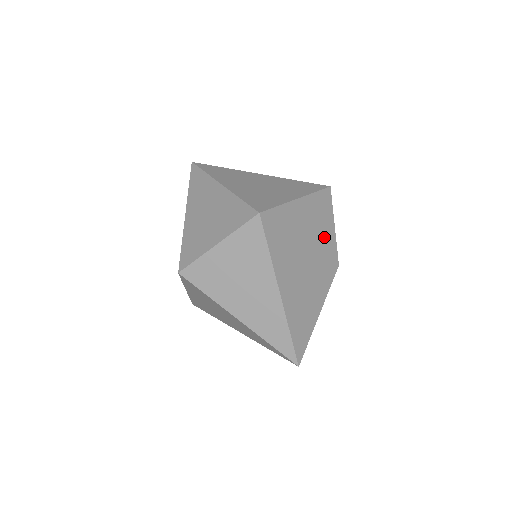
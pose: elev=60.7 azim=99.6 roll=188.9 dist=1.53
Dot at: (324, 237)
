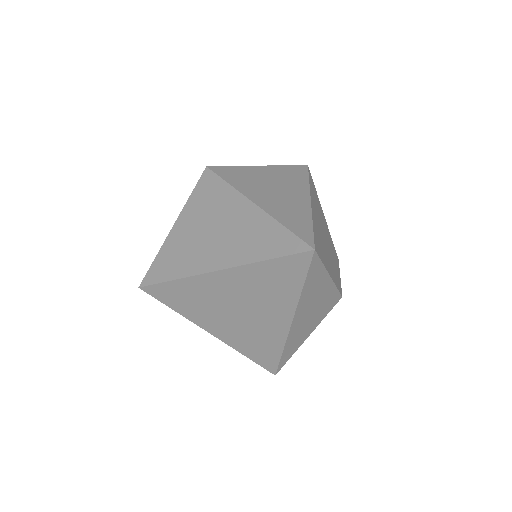
Dot at: (335, 262)
